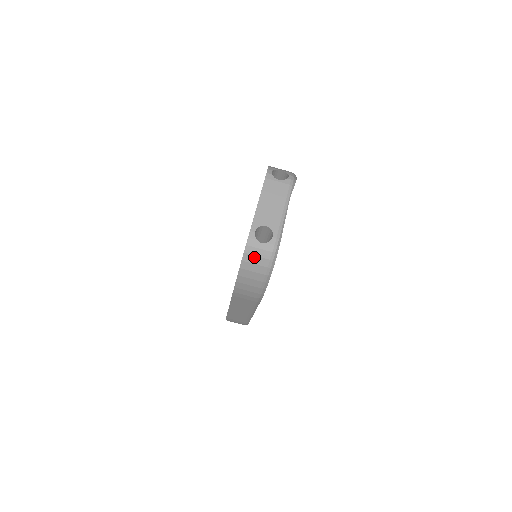
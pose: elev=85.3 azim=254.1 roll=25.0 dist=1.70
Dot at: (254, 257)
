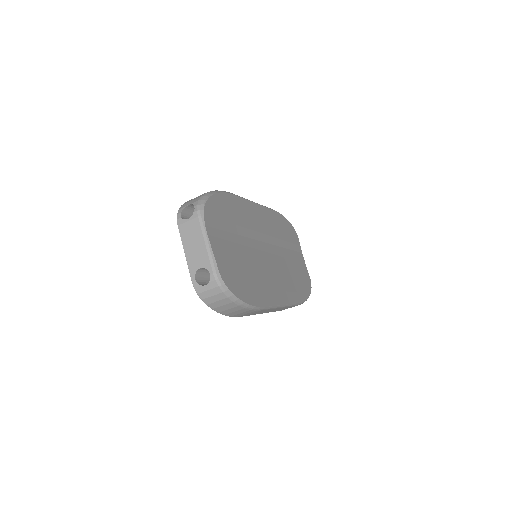
Dot at: (211, 298)
